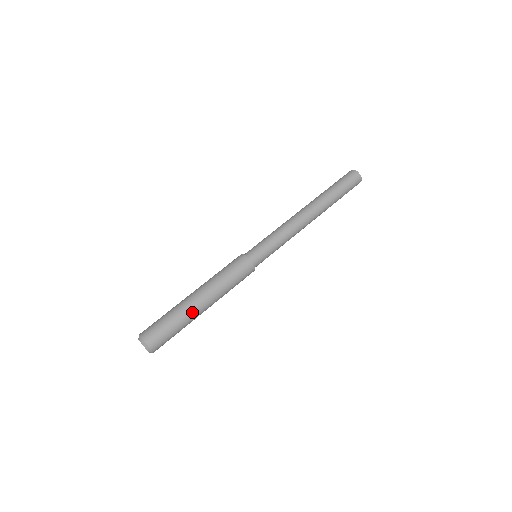
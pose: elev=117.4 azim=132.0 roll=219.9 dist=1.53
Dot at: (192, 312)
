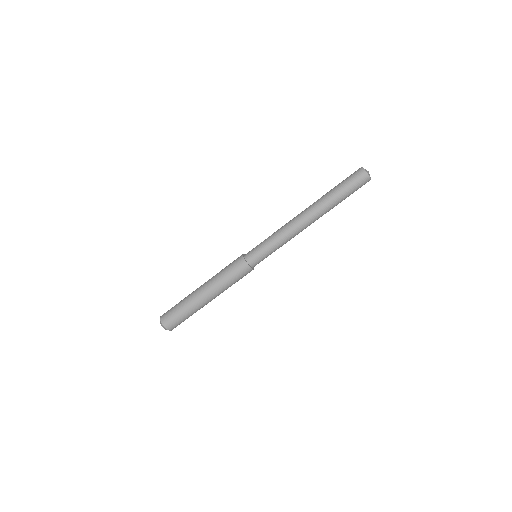
Dot at: occluded
